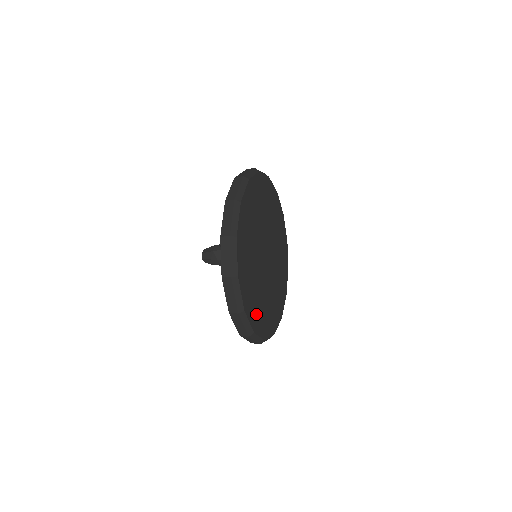
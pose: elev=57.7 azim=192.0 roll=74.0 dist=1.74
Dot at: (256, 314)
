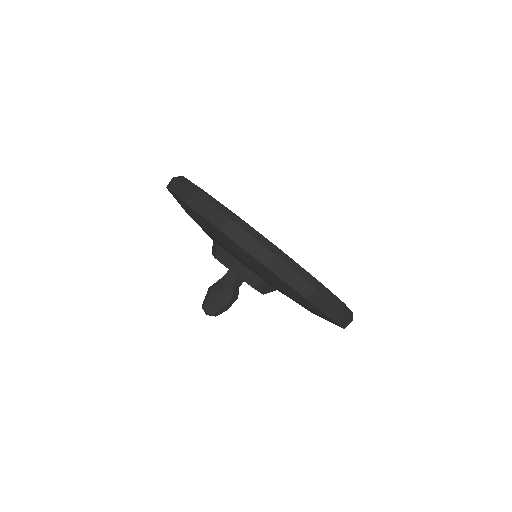
Dot at: occluded
